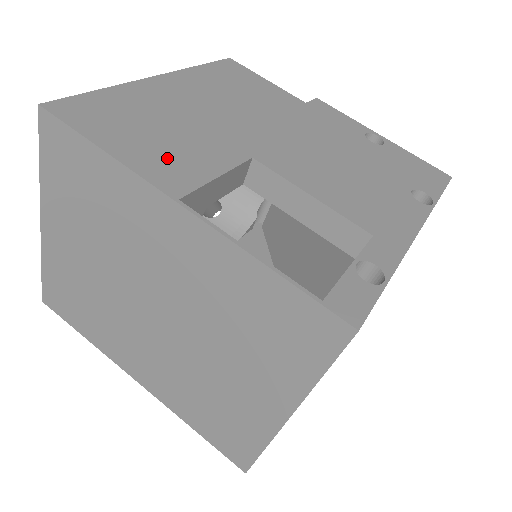
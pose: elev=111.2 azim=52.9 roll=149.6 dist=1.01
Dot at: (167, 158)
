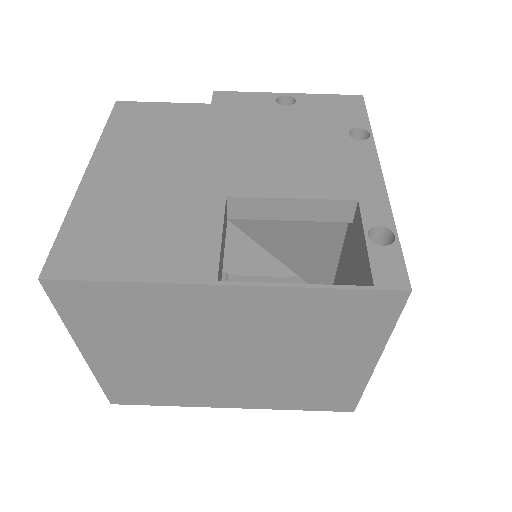
Dot at: (174, 250)
